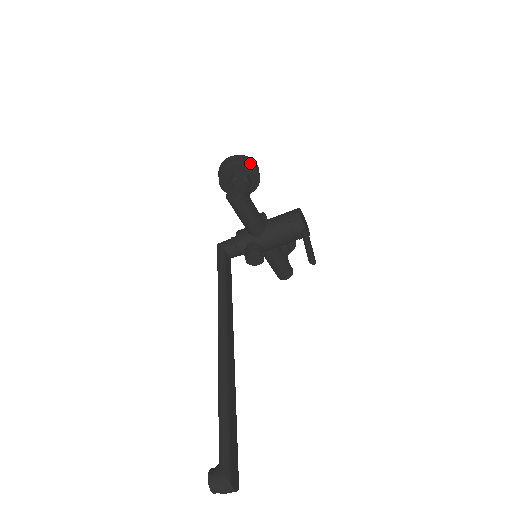
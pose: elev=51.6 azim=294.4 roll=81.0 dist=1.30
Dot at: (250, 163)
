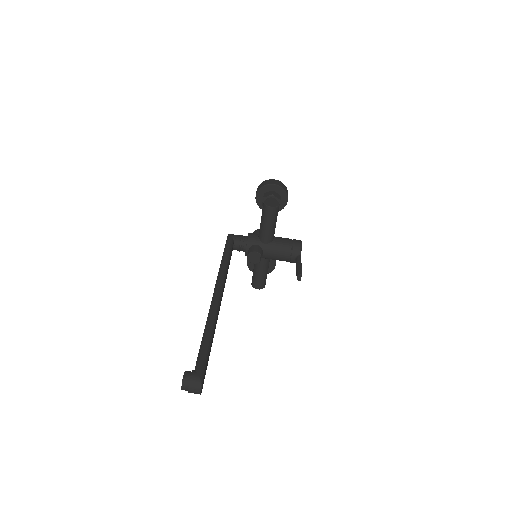
Dot at: (287, 191)
